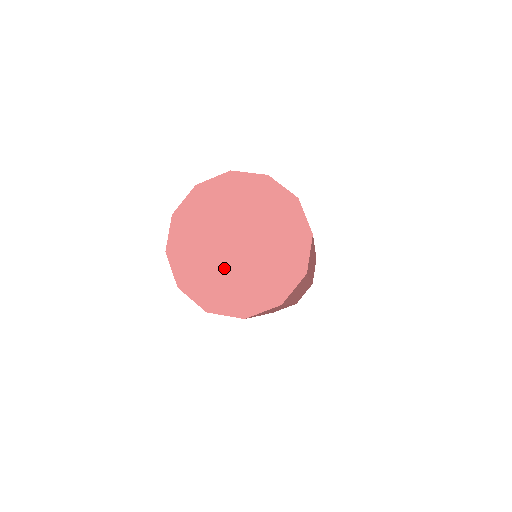
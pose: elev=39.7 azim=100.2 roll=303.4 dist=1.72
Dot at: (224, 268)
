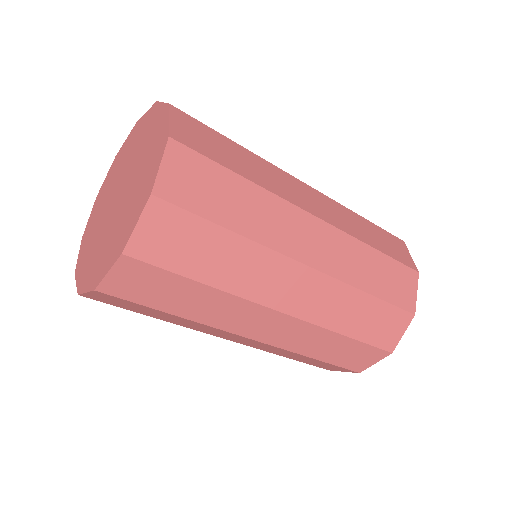
Dot at: (103, 232)
